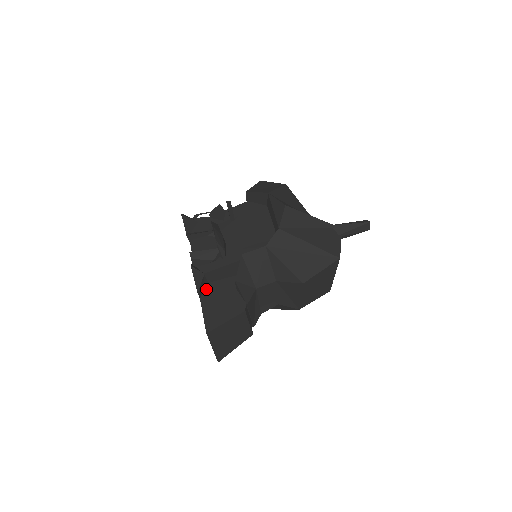
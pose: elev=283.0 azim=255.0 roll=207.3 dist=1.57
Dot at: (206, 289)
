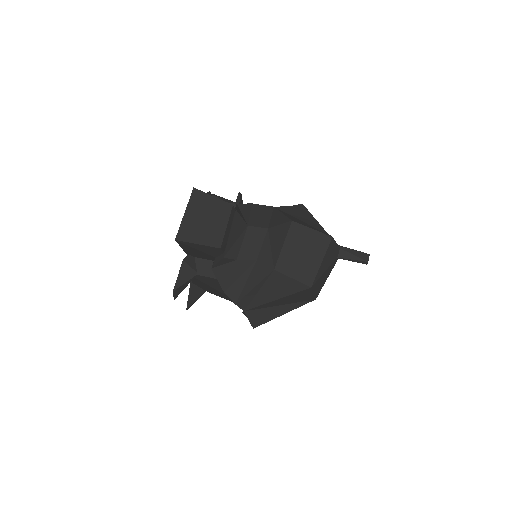
Dot at: occluded
